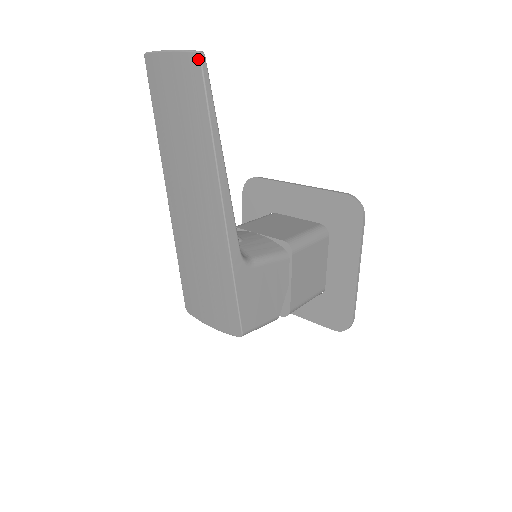
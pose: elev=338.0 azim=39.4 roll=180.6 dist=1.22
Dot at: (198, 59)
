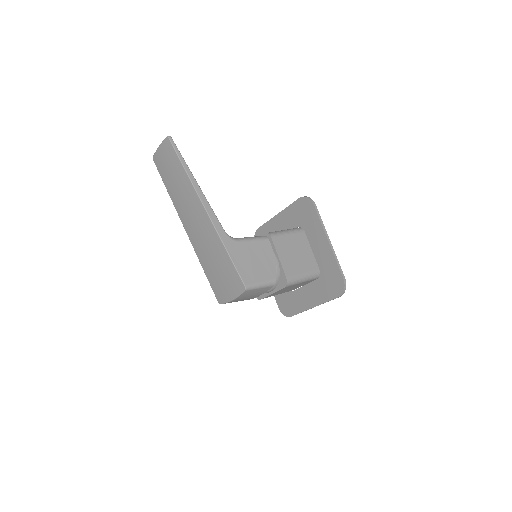
Dot at: (168, 139)
